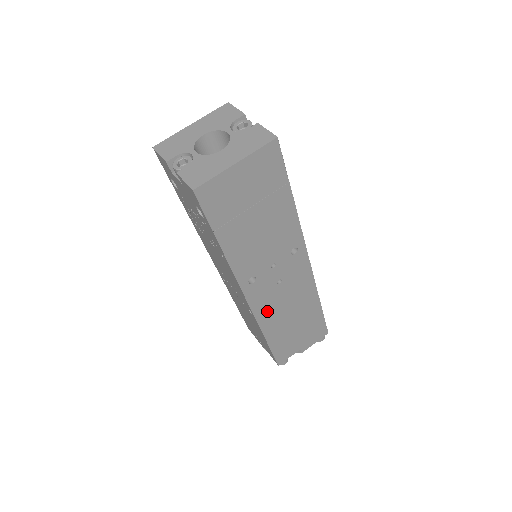
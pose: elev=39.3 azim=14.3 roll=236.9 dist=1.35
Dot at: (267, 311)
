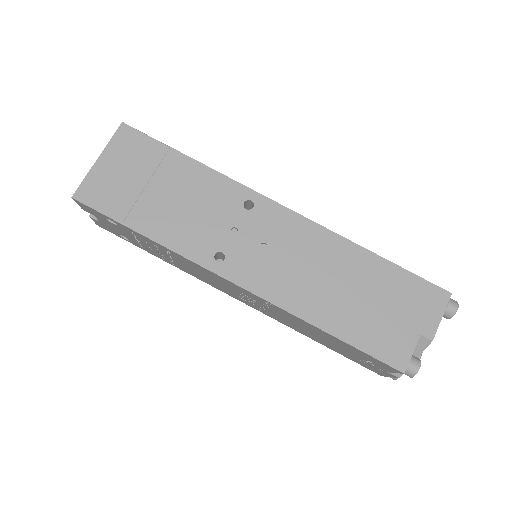
Dot at: (285, 290)
